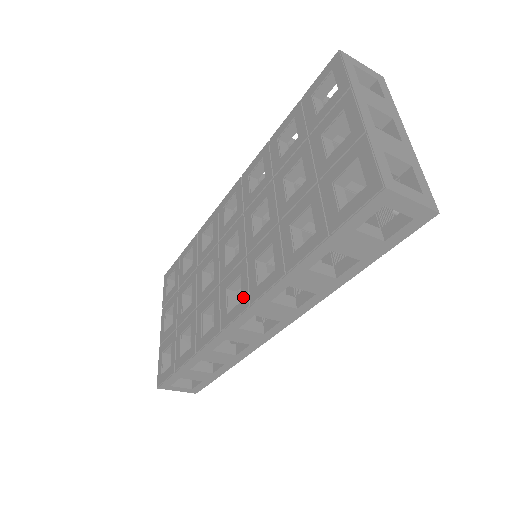
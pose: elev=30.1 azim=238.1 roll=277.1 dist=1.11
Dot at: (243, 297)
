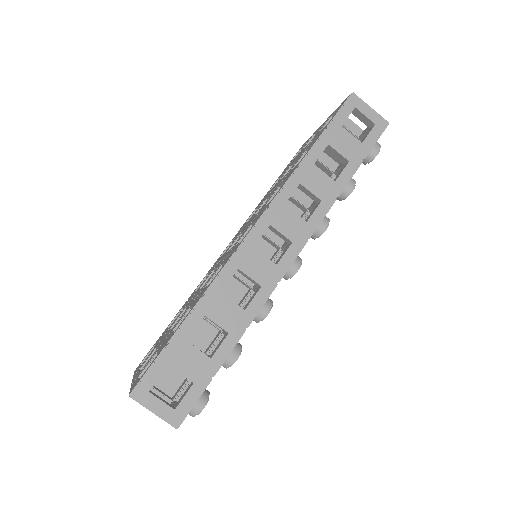
Dot at: (258, 217)
